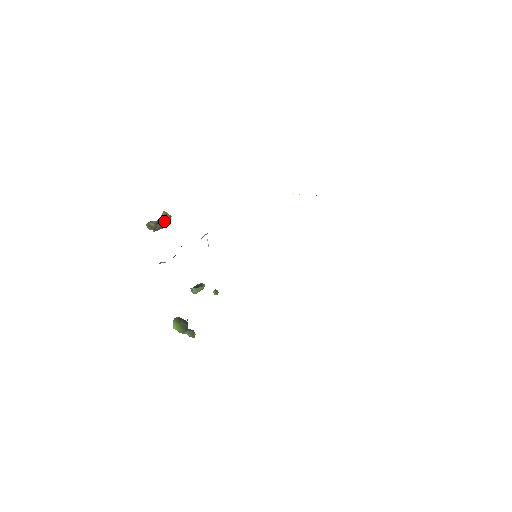
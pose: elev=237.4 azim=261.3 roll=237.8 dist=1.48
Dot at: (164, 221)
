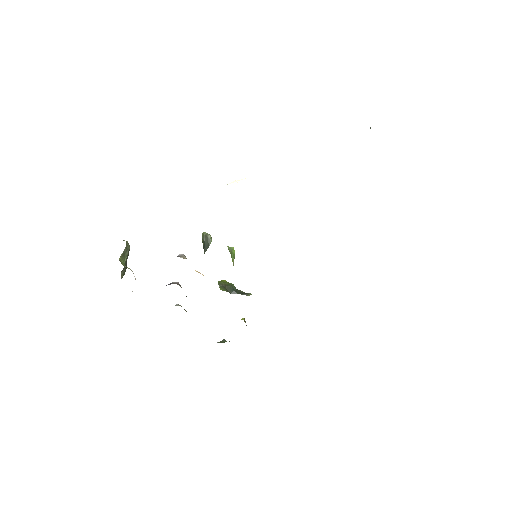
Dot at: (127, 256)
